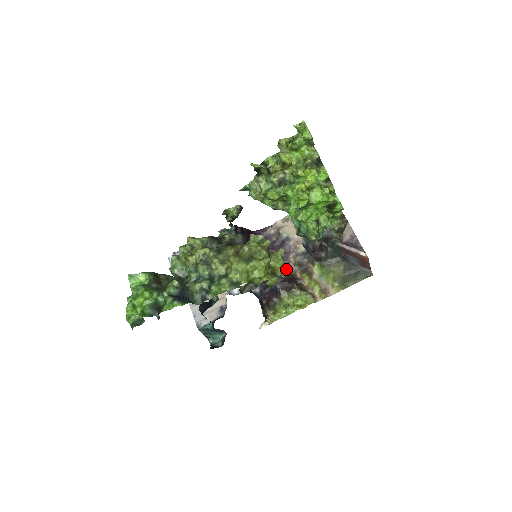
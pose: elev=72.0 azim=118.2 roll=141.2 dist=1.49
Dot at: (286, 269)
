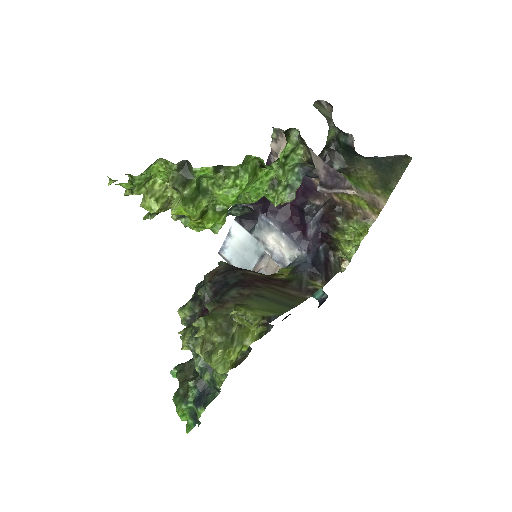
Dot at: (320, 195)
